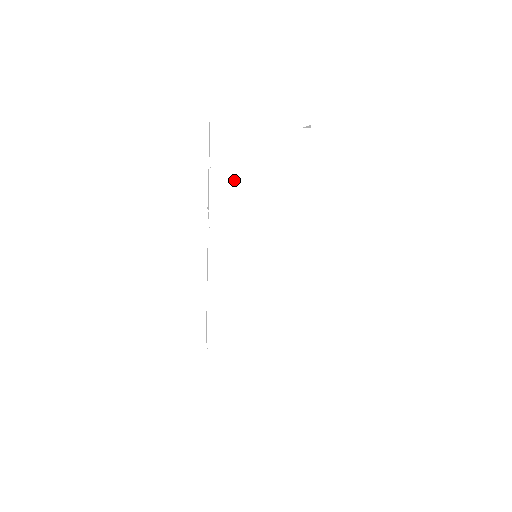
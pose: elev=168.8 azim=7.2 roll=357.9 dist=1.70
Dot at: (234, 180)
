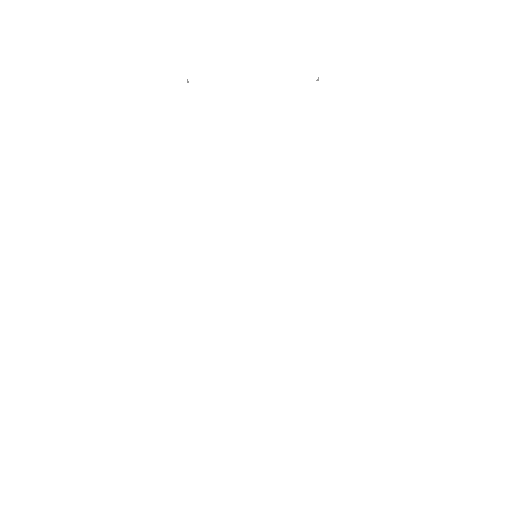
Dot at: (220, 156)
